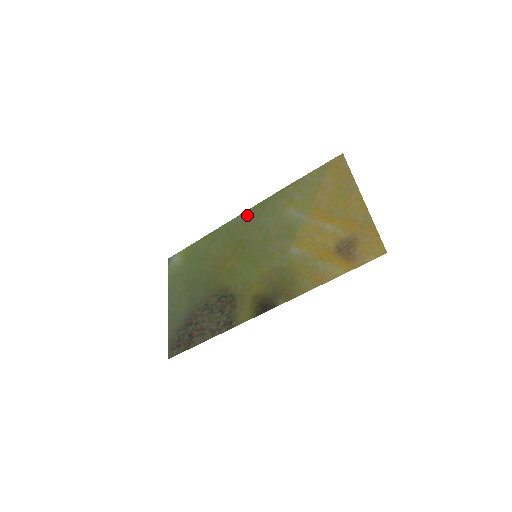
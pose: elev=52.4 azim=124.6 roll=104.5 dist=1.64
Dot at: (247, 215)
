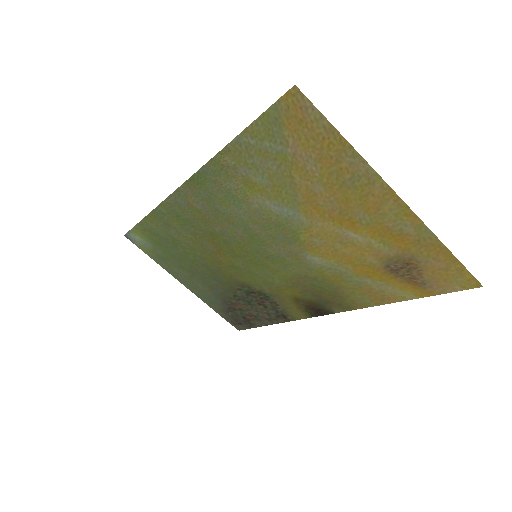
Dot at: (186, 197)
